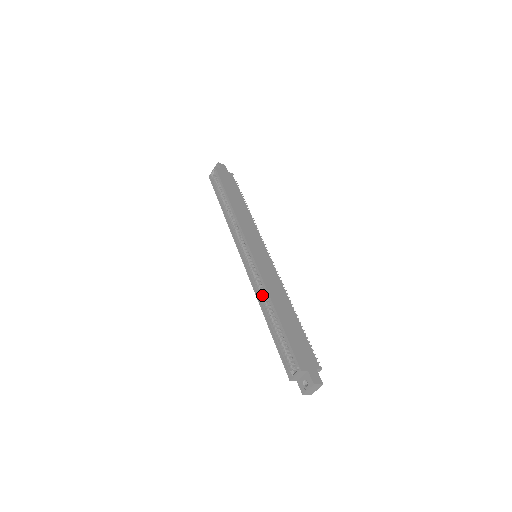
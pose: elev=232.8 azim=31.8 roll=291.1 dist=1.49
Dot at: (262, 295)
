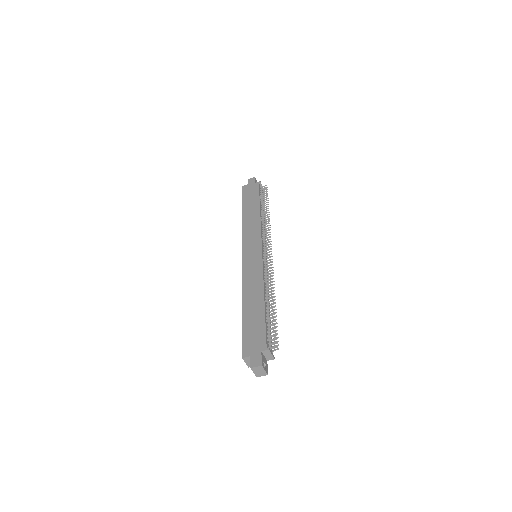
Dot at: occluded
